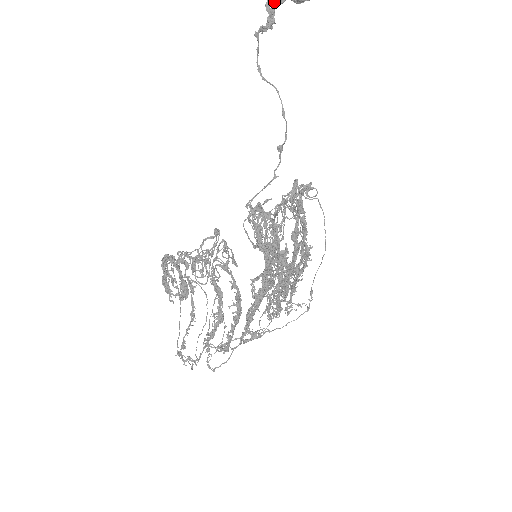
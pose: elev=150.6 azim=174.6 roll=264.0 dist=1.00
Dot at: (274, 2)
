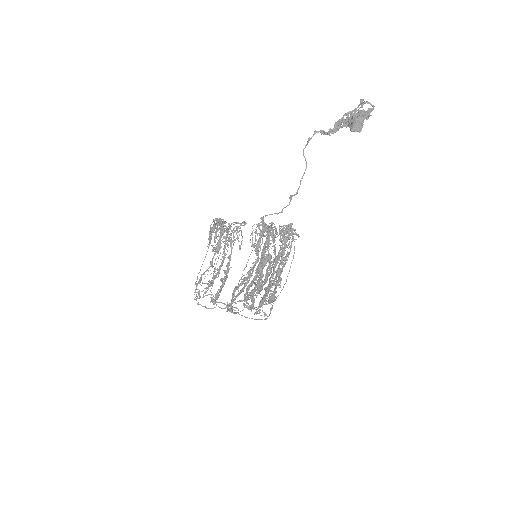
Dot at: (341, 124)
